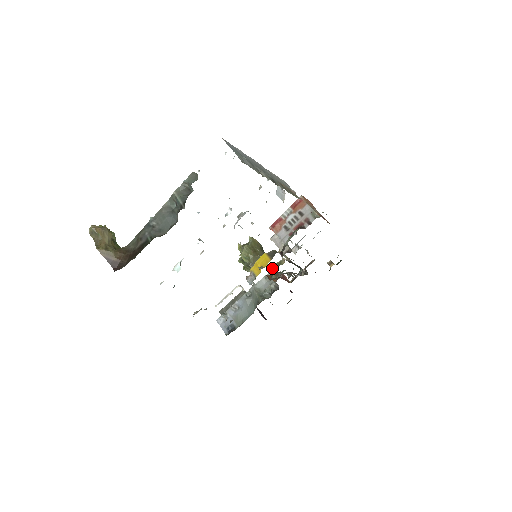
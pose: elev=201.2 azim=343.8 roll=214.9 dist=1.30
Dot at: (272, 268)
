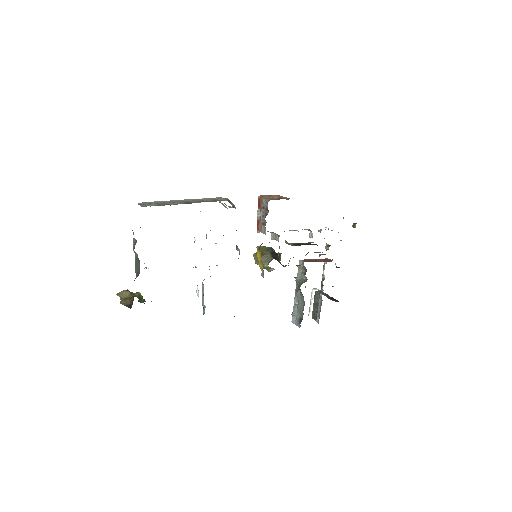
Dot at: occluded
